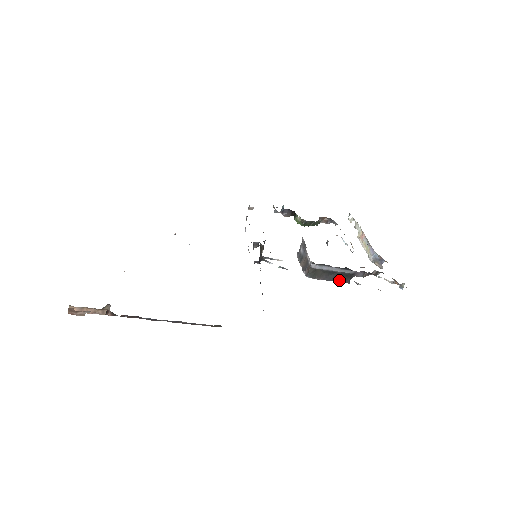
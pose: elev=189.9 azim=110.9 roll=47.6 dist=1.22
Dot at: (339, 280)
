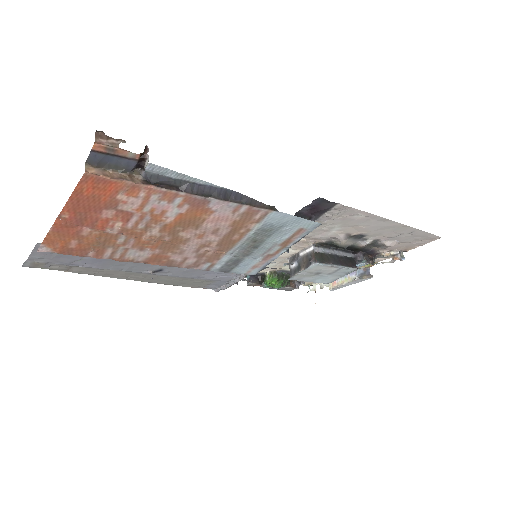
Dot at: (347, 265)
